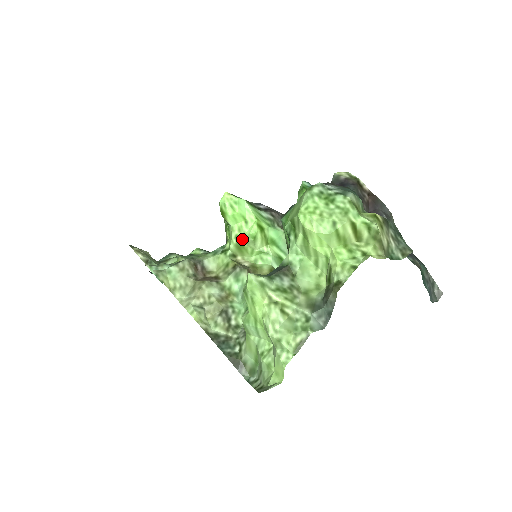
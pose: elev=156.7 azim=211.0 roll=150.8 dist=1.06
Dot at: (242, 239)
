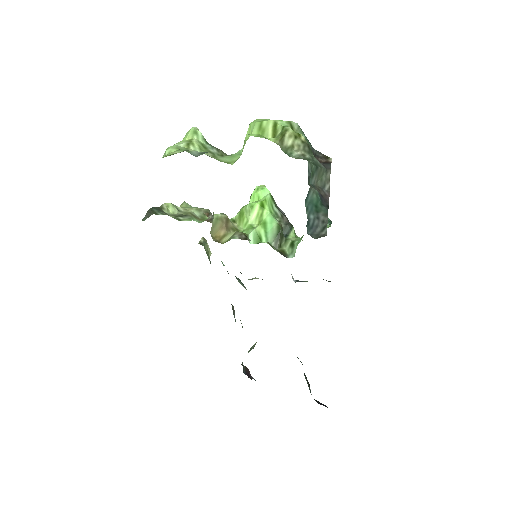
Dot at: (245, 207)
